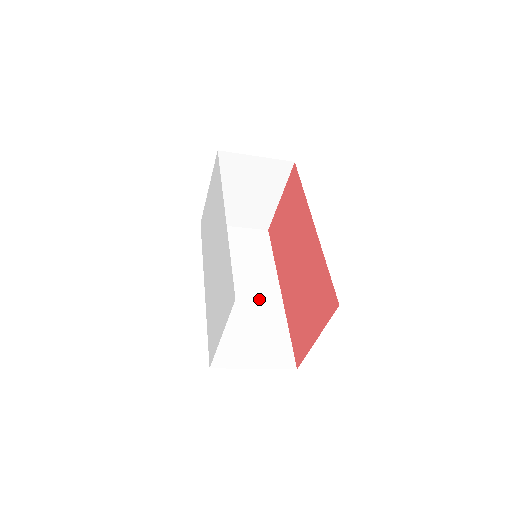
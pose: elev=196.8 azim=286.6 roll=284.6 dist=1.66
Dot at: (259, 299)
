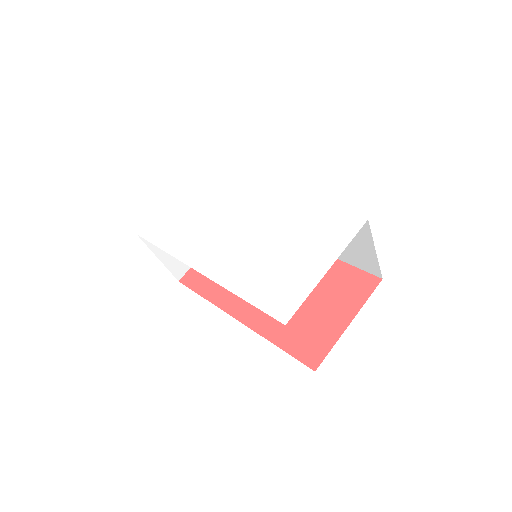
Dot at: occluded
